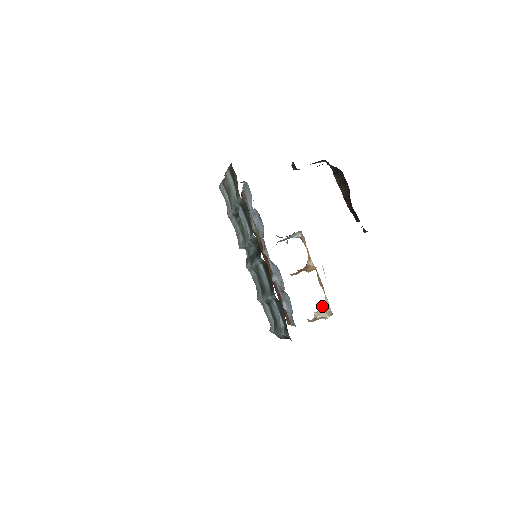
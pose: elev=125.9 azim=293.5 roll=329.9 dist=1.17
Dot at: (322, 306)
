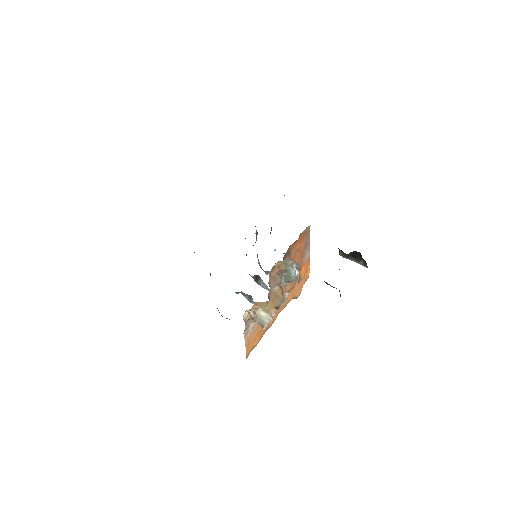
Dot at: (260, 311)
